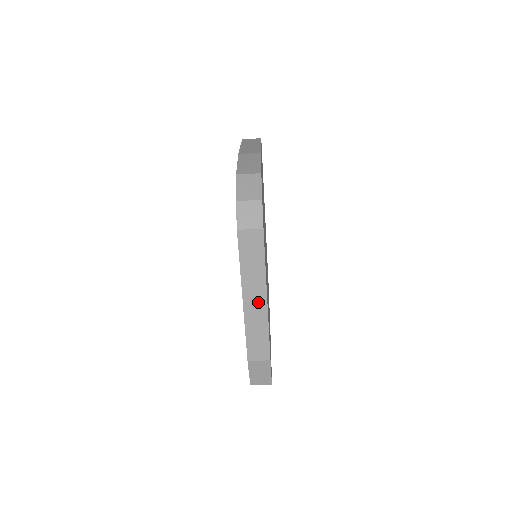
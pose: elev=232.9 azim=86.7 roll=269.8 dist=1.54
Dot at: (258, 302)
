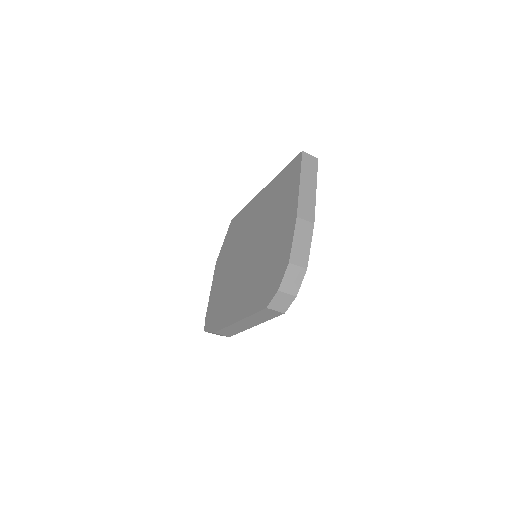
Dot at: (247, 325)
